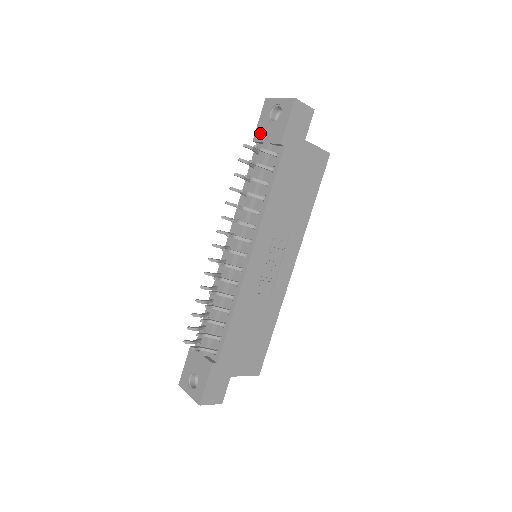
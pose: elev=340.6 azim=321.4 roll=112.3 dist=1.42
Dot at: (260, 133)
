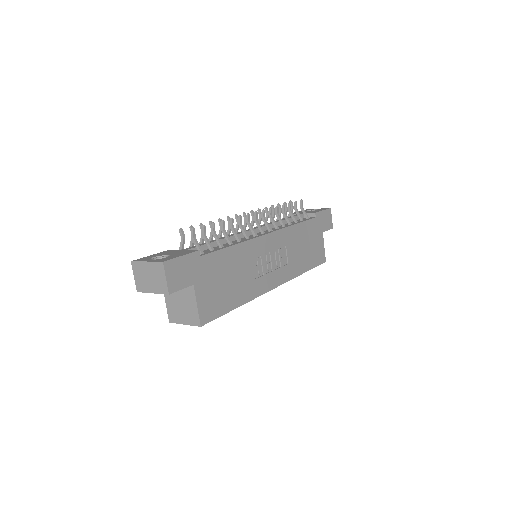
Dot at: occluded
